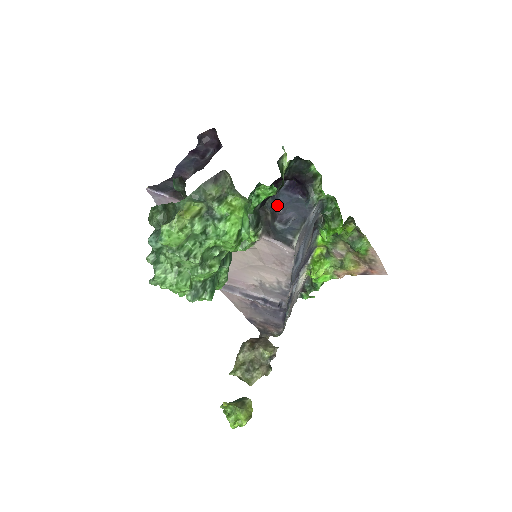
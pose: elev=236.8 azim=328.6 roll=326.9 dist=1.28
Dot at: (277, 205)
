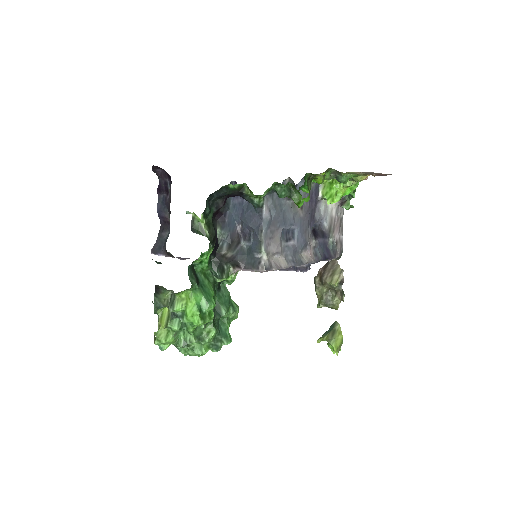
Dot at: (234, 223)
